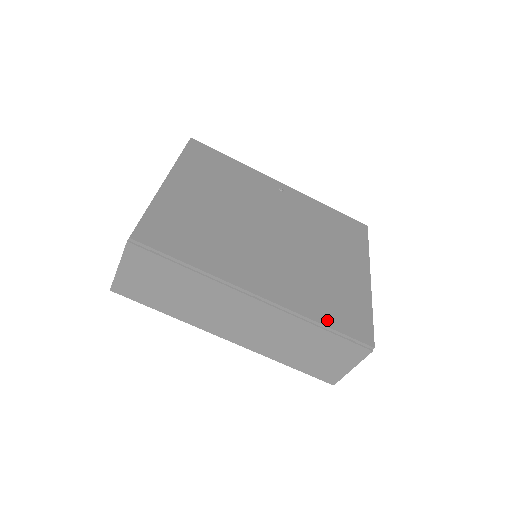
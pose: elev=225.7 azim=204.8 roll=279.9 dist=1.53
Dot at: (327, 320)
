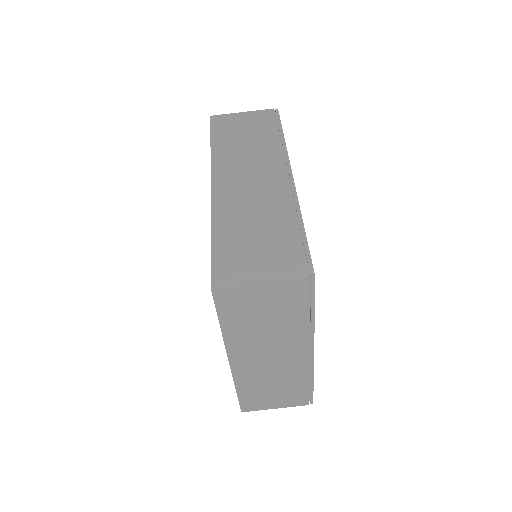
Dot at: occluded
